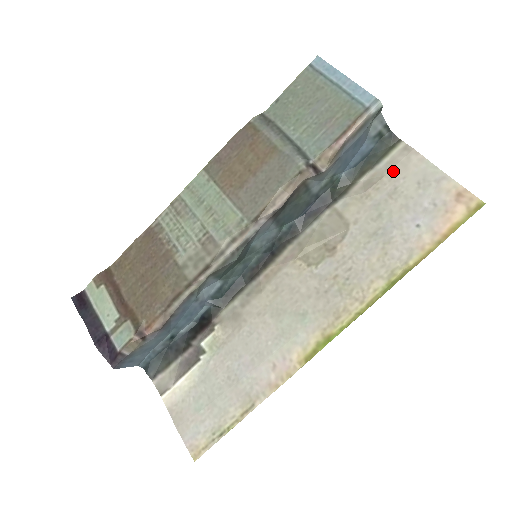
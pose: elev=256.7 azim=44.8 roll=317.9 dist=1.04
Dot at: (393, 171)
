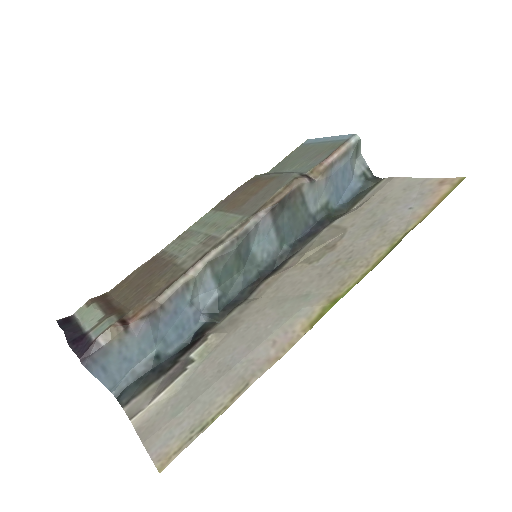
Dot at: (380, 191)
